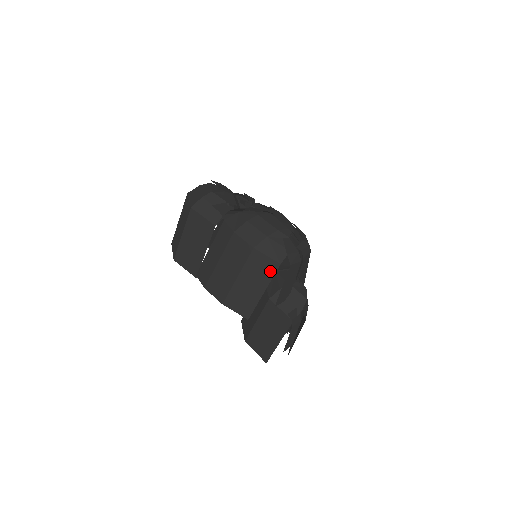
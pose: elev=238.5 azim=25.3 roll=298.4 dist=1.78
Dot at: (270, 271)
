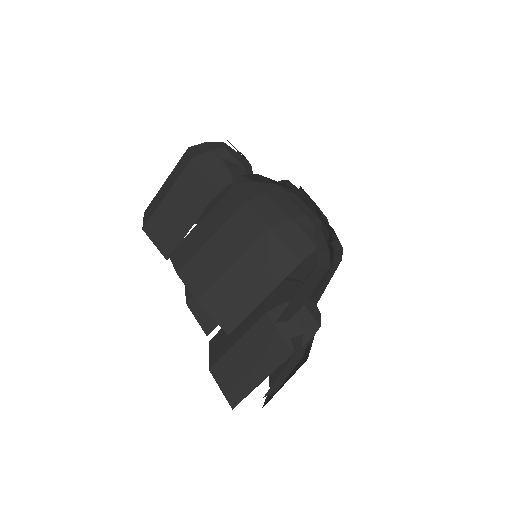
Dot at: (283, 269)
